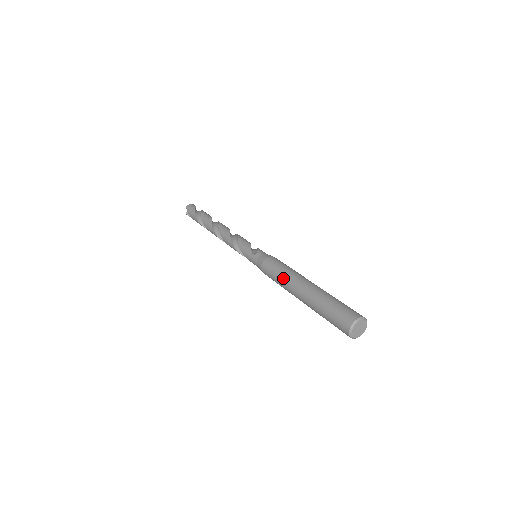
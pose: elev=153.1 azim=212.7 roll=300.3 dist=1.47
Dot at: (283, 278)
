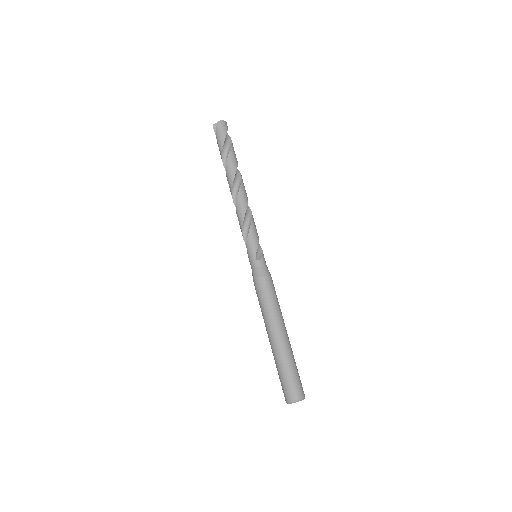
Dot at: (268, 311)
